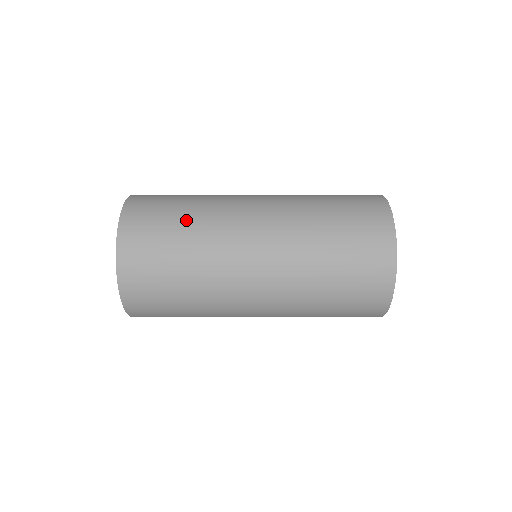
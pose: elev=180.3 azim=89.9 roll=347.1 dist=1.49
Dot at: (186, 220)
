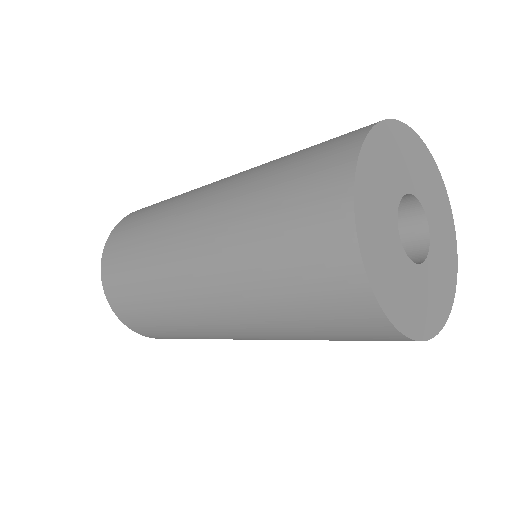
Dot at: (141, 282)
